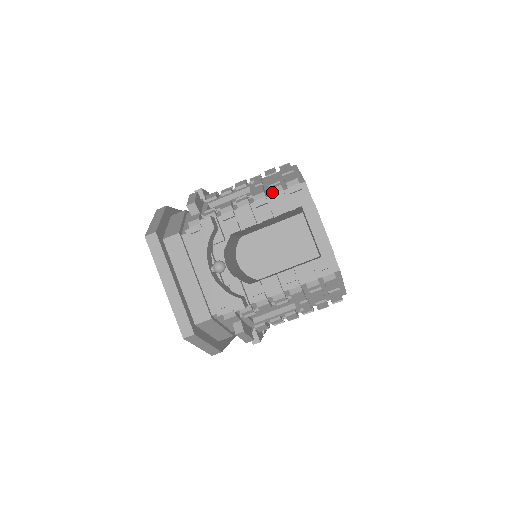
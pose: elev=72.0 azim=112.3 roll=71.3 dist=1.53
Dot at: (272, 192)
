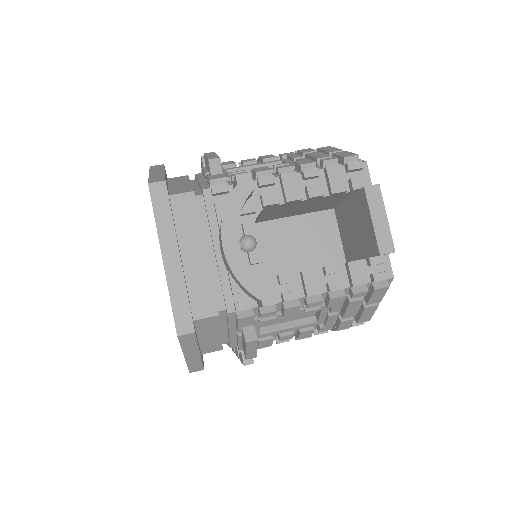
Dot at: (325, 165)
